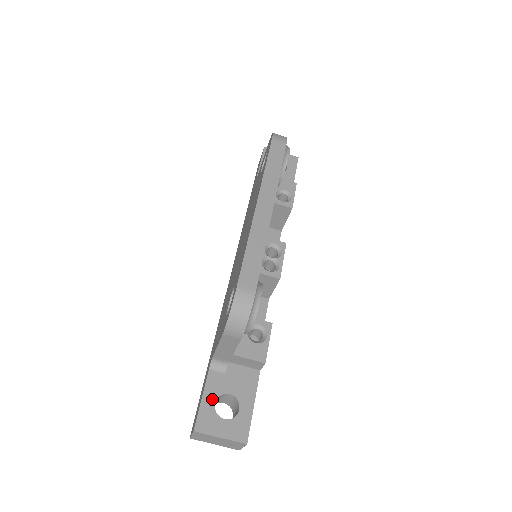
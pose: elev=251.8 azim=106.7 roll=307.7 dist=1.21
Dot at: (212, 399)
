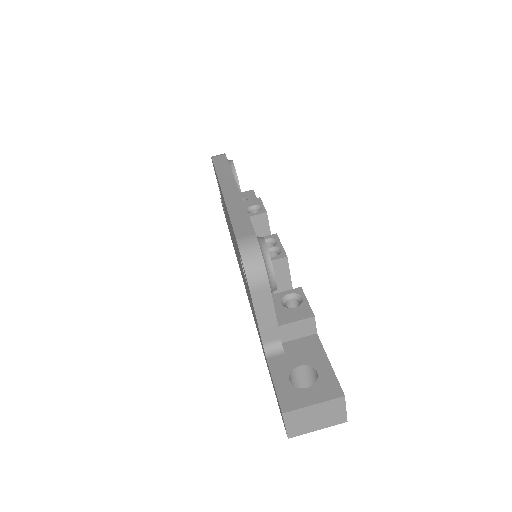
Dot at: (284, 379)
